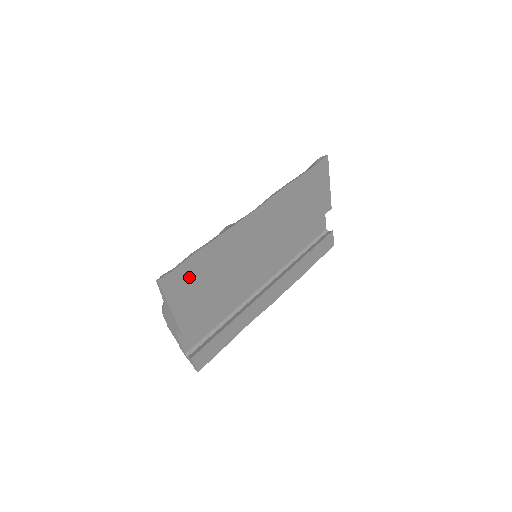
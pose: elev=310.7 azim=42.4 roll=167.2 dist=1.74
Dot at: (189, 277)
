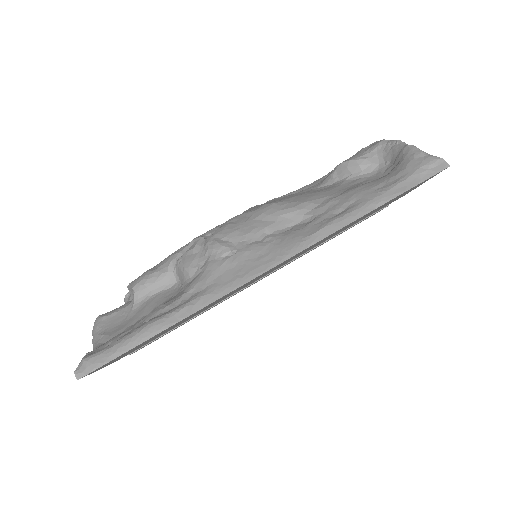
Dot at: (132, 349)
